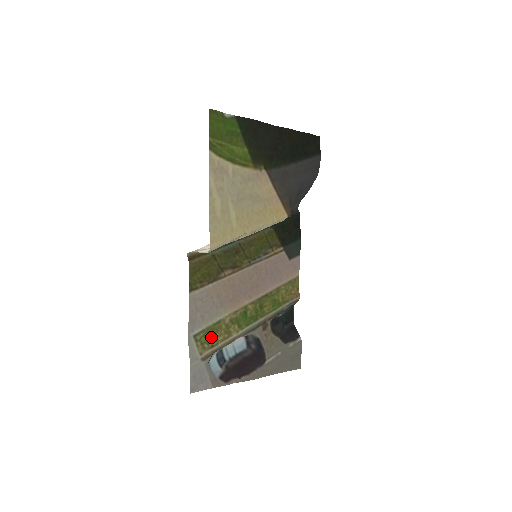
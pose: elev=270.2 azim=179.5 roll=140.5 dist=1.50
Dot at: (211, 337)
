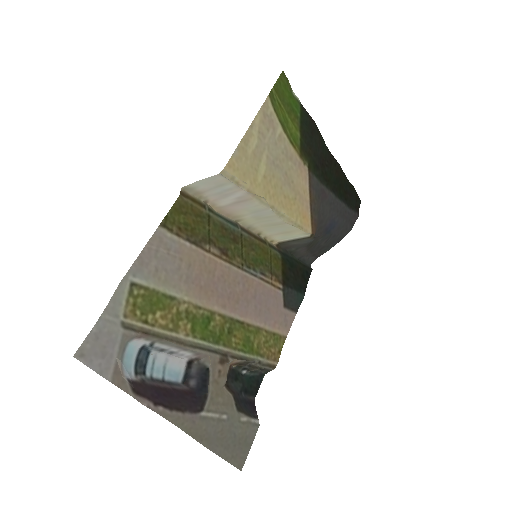
Dot at: (151, 308)
